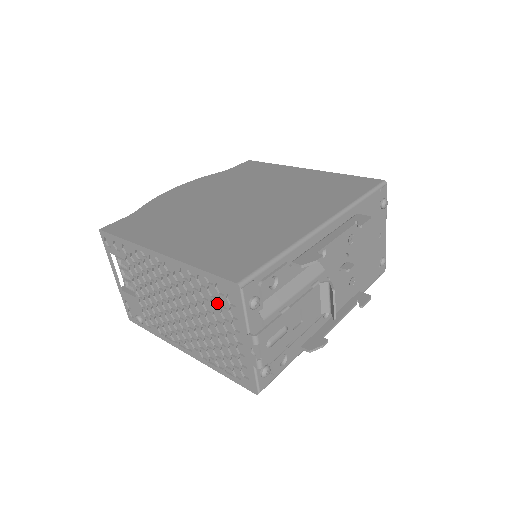
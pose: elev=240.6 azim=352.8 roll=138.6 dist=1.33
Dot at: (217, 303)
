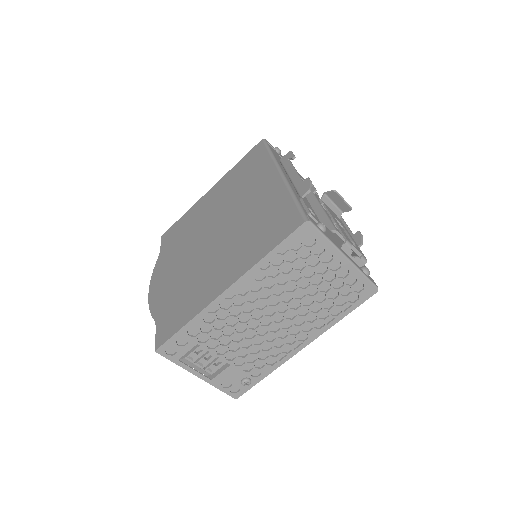
Dot at: (300, 262)
